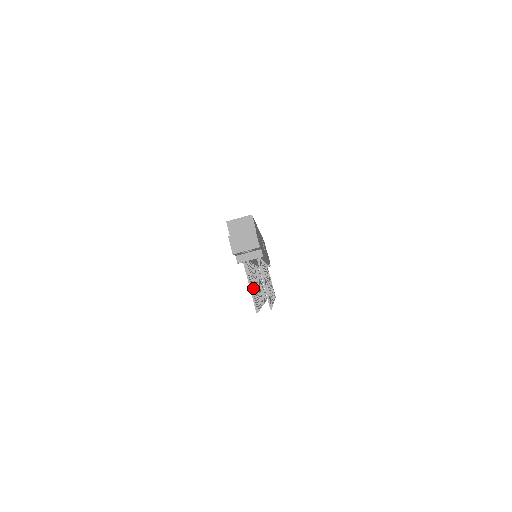
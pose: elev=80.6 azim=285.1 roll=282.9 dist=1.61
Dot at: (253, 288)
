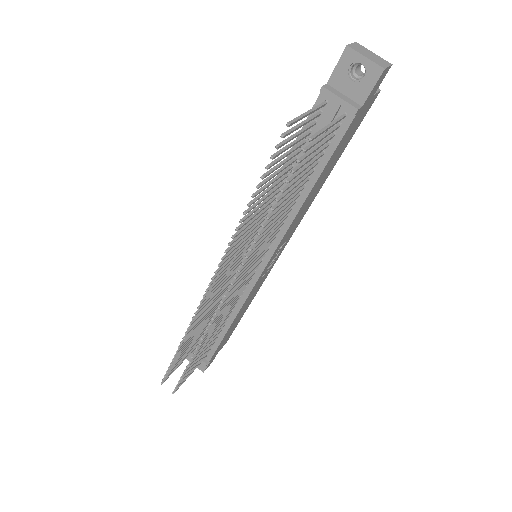
Dot at: (286, 154)
